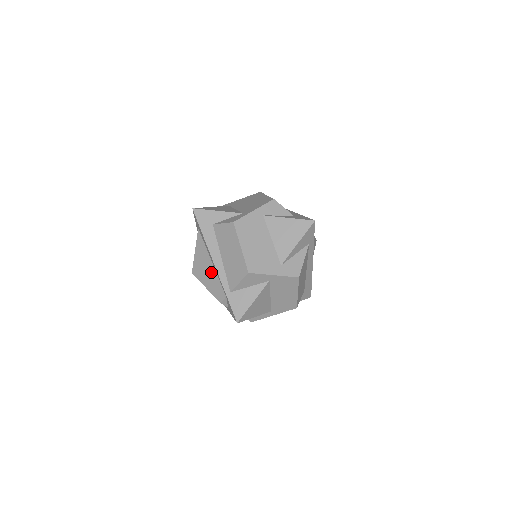
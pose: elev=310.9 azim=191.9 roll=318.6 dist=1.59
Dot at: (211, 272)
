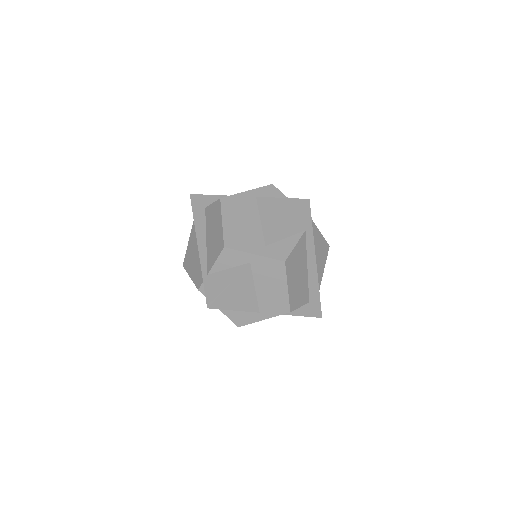
Dot at: (196, 258)
